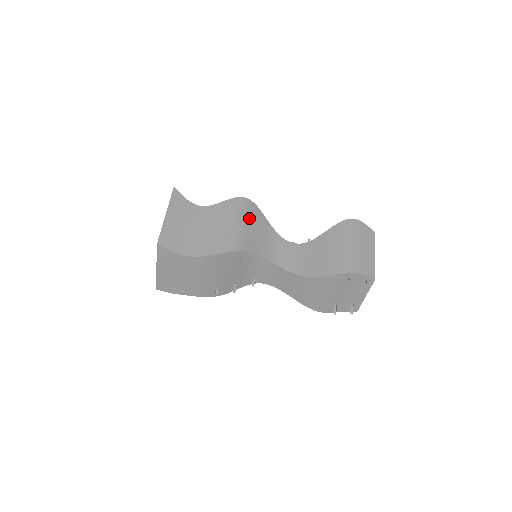
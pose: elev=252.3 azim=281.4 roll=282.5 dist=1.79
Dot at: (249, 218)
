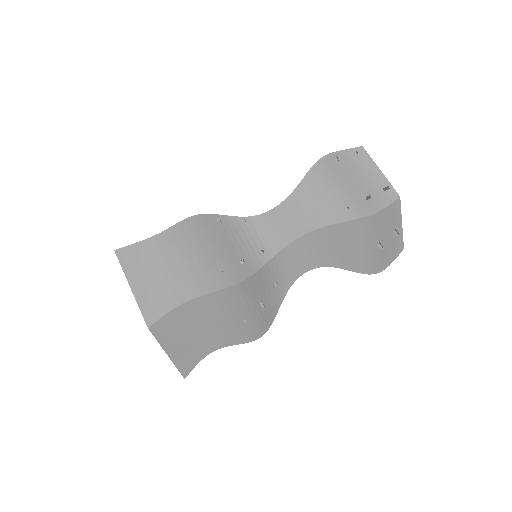
Dot at: occluded
